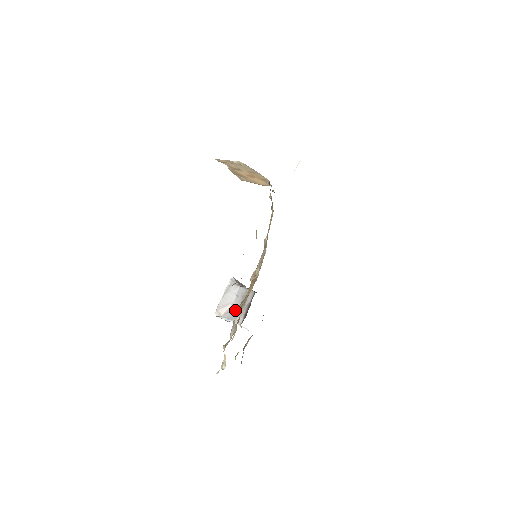
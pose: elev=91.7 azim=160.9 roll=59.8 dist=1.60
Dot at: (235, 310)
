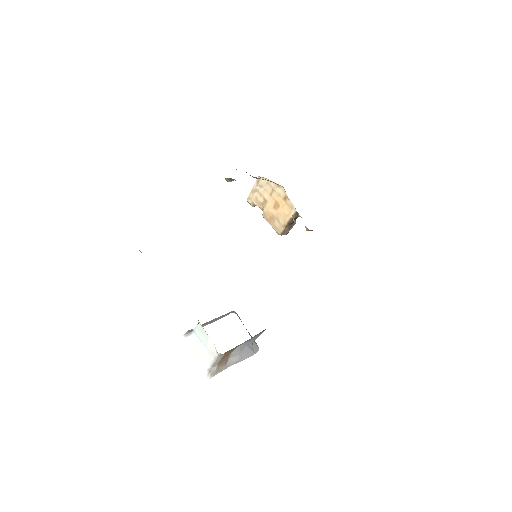
Dot at: occluded
